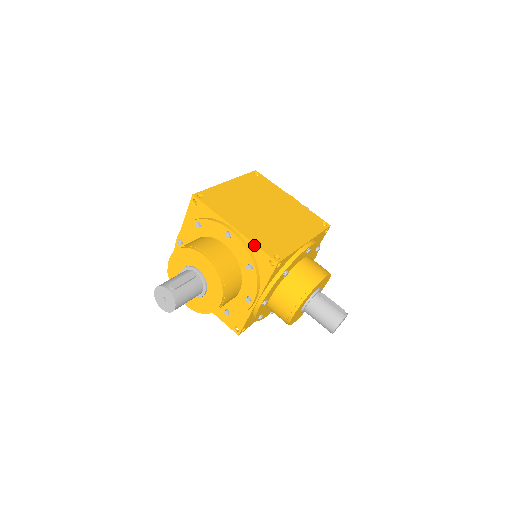
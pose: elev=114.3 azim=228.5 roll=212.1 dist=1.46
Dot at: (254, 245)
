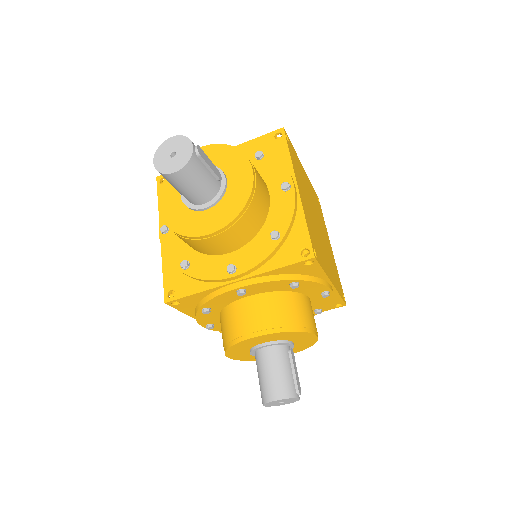
Dot at: (304, 220)
